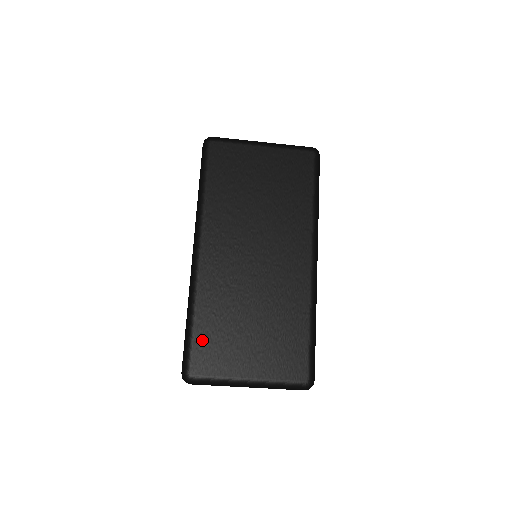
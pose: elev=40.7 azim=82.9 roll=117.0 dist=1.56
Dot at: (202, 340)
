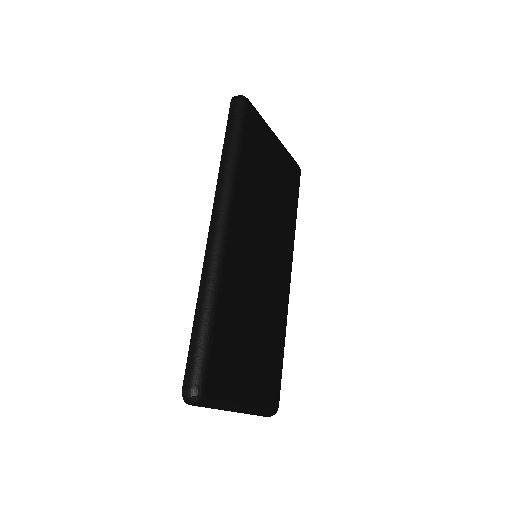
Dot at: (219, 346)
